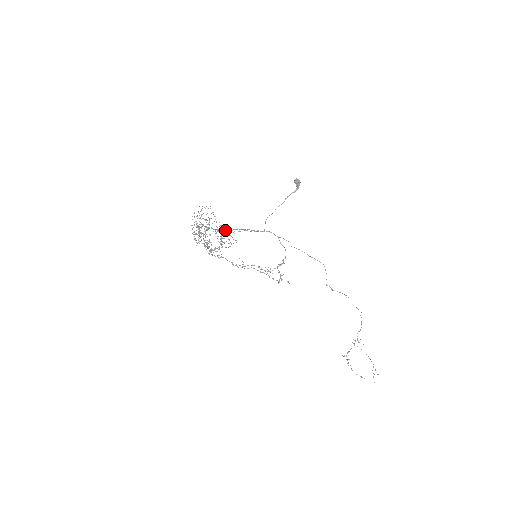
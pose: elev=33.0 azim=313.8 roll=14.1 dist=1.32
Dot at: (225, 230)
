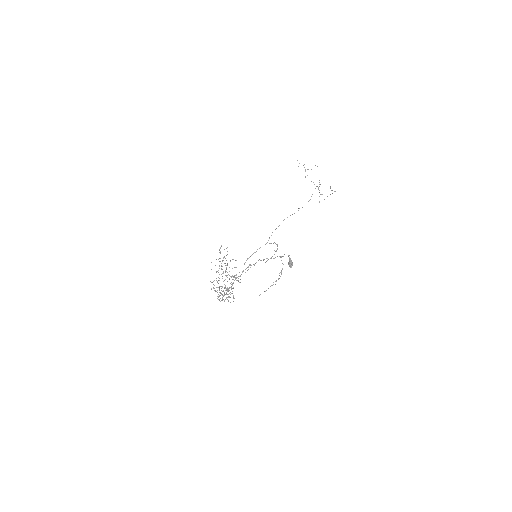
Dot at: occluded
